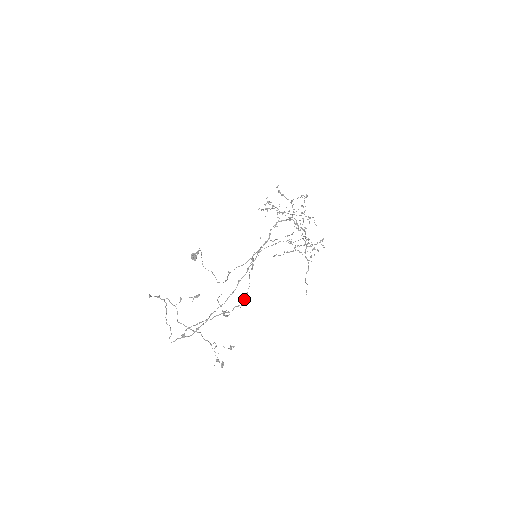
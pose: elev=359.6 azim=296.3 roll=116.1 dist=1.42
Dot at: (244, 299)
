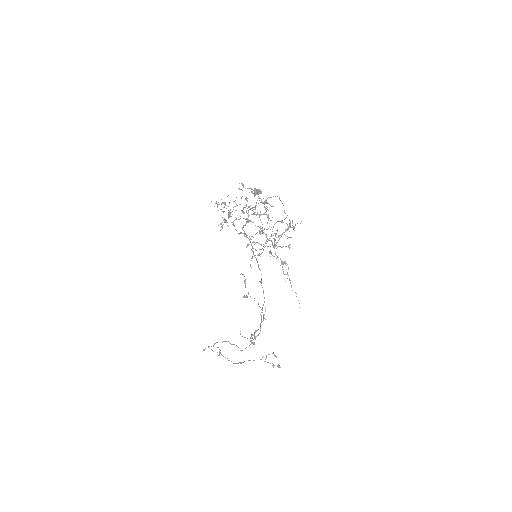
Dot at: (263, 315)
